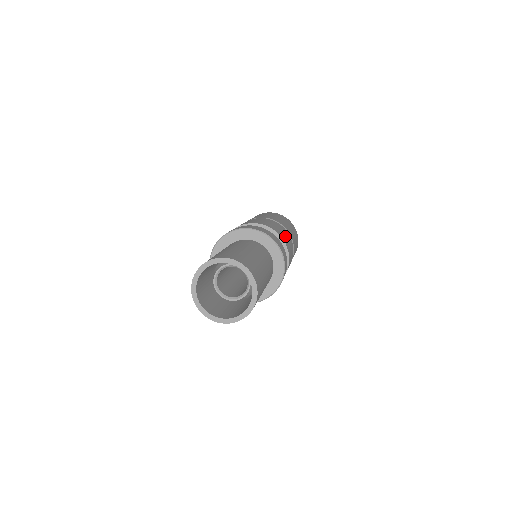
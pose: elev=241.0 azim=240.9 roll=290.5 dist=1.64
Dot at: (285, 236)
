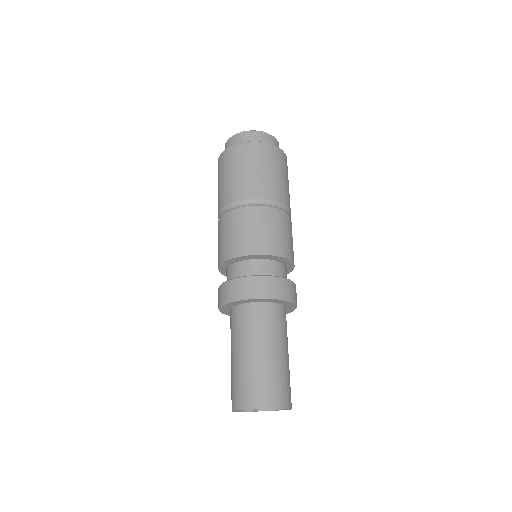
Dot at: occluded
